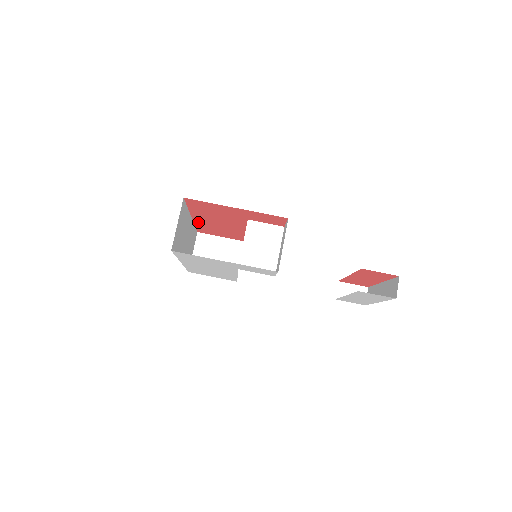
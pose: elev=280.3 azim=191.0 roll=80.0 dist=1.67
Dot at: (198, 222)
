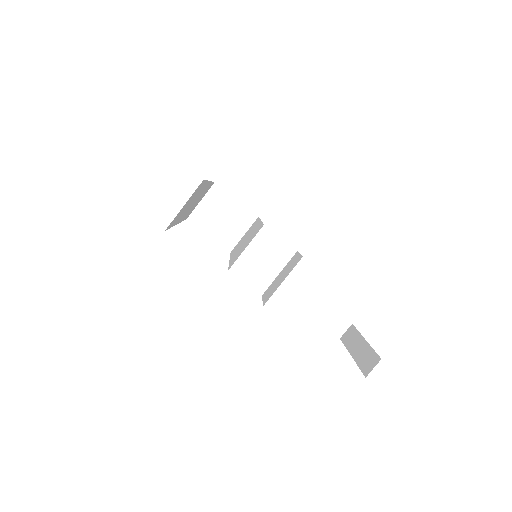
Dot at: occluded
